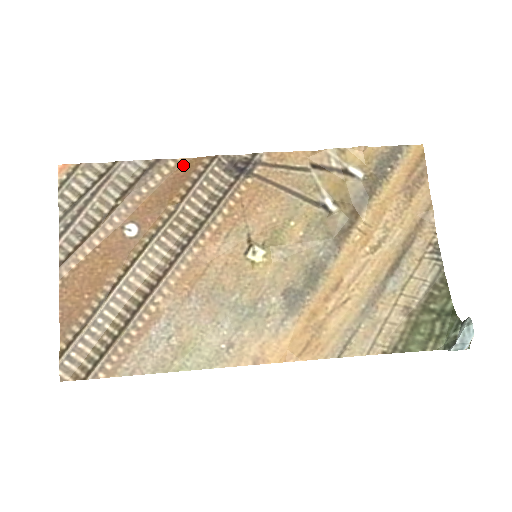
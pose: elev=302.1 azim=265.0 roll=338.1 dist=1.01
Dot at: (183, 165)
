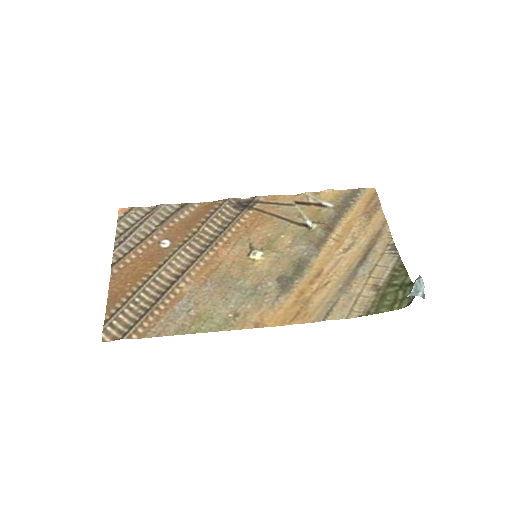
Dot at: (204, 206)
